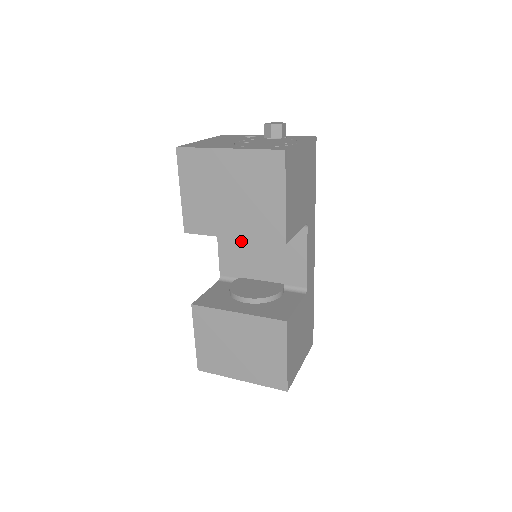
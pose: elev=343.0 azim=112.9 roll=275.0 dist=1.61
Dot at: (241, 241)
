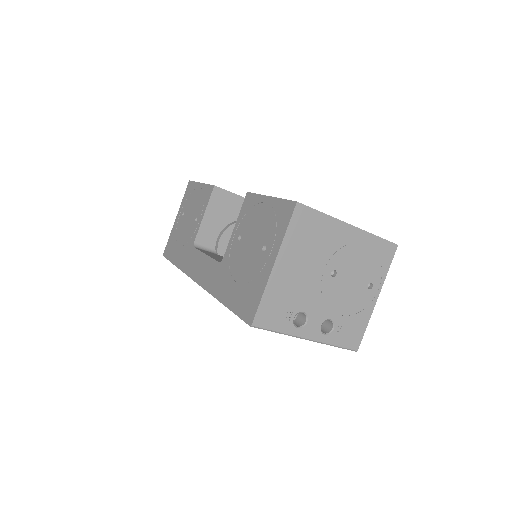
Dot at: occluded
